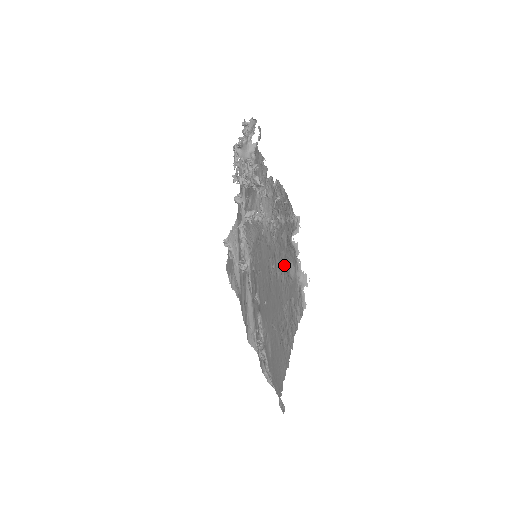
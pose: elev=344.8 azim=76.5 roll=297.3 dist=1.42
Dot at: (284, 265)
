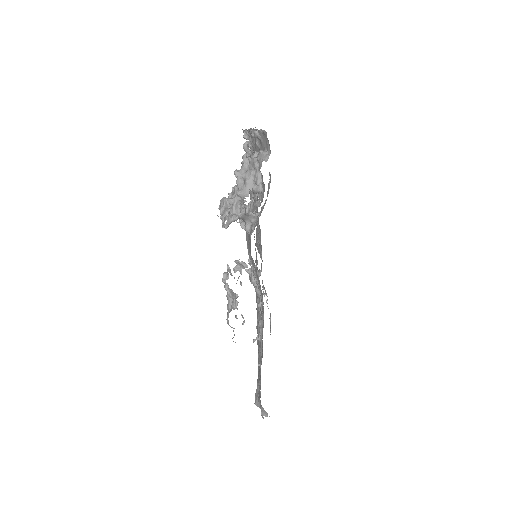
Dot at: occluded
